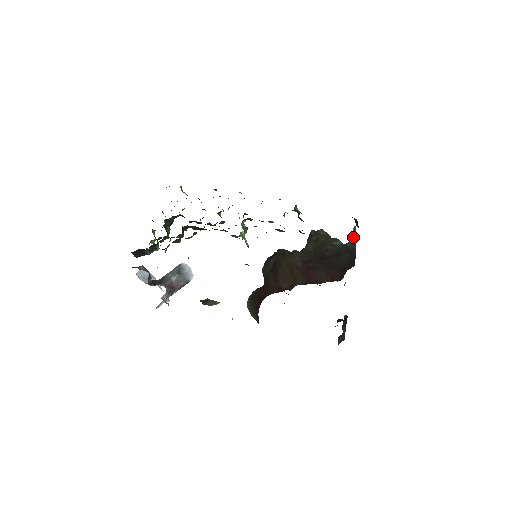
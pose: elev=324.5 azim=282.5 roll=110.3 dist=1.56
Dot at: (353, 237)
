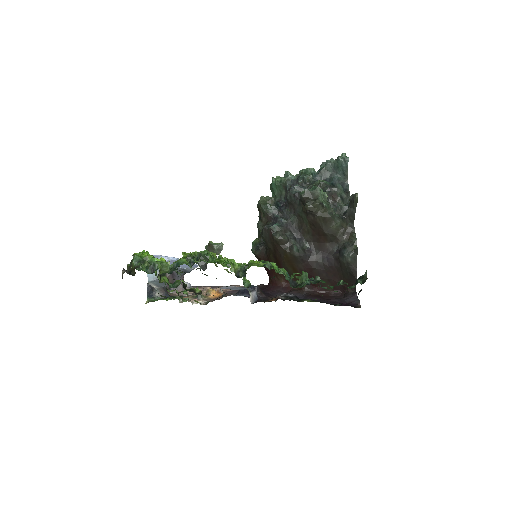
Dot at: (354, 208)
